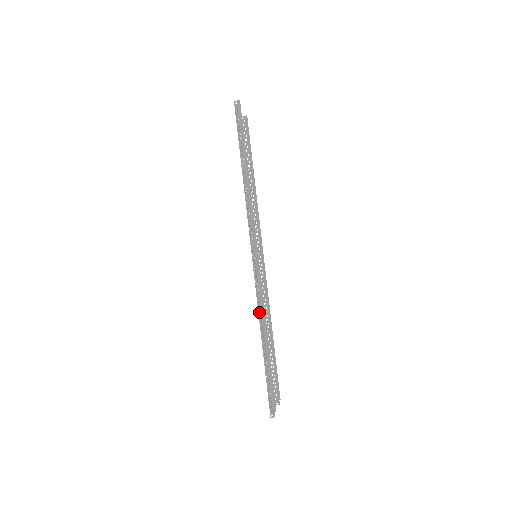
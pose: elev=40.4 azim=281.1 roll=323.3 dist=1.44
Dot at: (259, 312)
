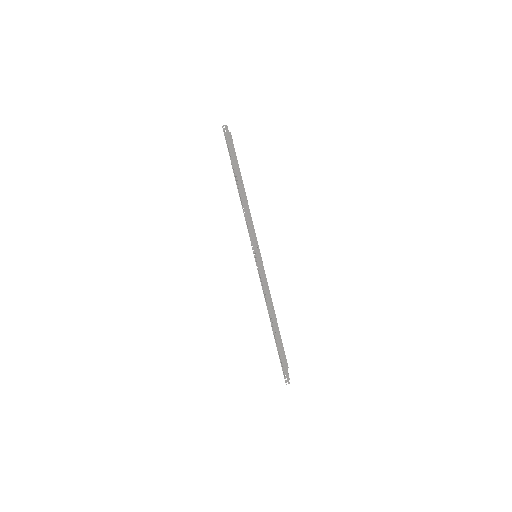
Dot at: (266, 303)
